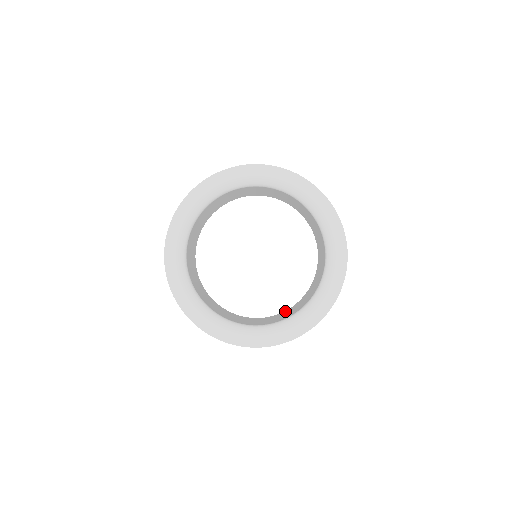
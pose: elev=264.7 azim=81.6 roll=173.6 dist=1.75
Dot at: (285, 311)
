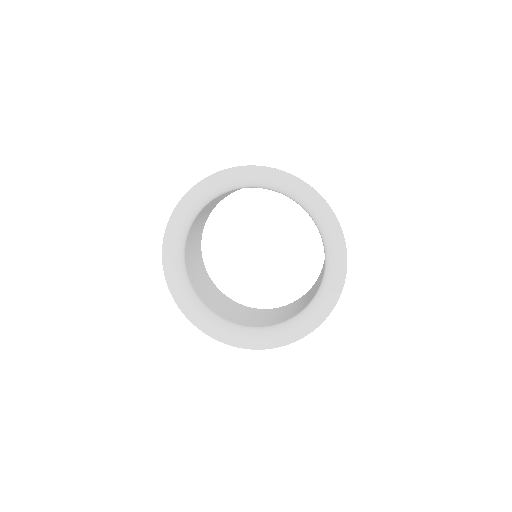
Dot at: (305, 294)
